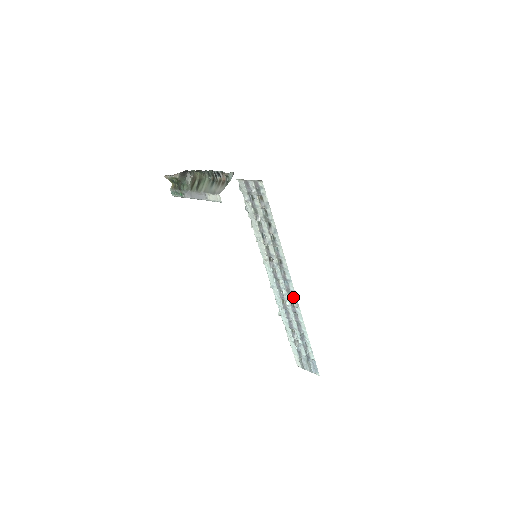
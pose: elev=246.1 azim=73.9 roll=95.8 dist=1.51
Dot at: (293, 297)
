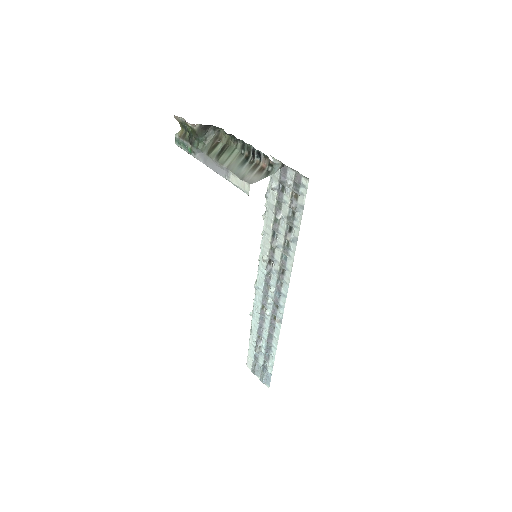
Dot at: (279, 311)
